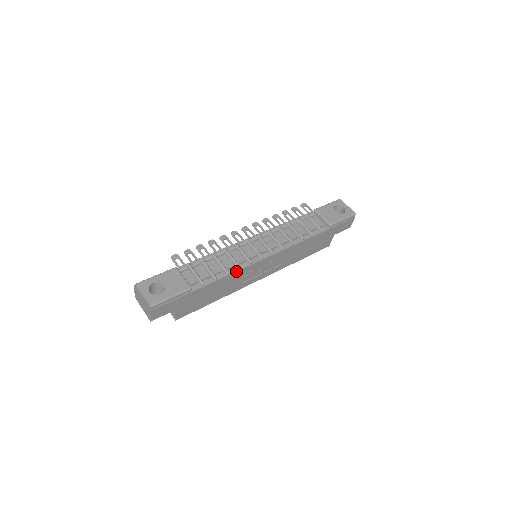
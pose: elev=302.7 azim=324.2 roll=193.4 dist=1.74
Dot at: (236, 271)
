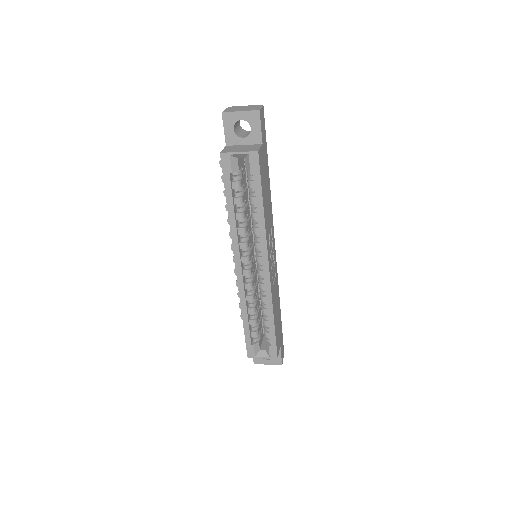
Dot at: occluded
